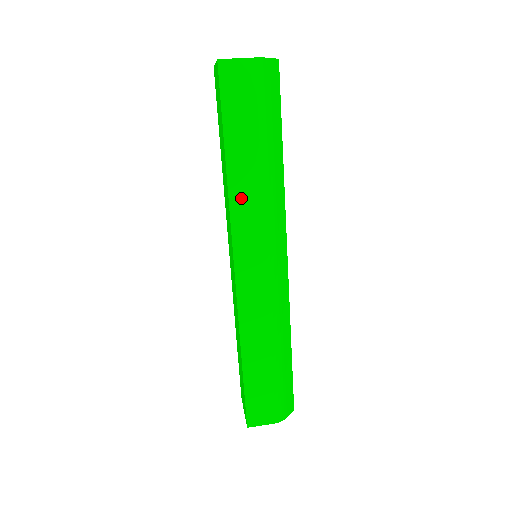
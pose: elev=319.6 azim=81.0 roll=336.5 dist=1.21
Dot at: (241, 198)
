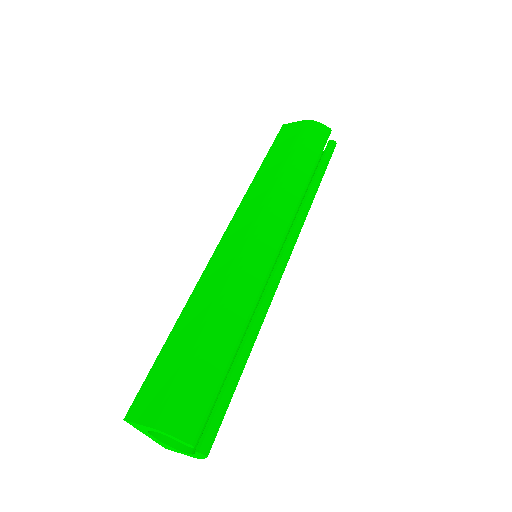
Dot at: (256, 191)
